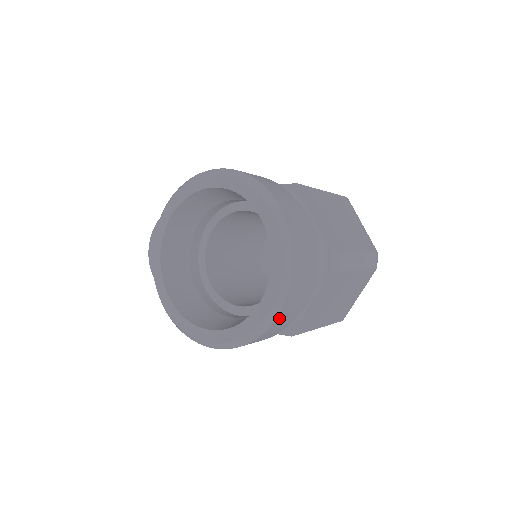
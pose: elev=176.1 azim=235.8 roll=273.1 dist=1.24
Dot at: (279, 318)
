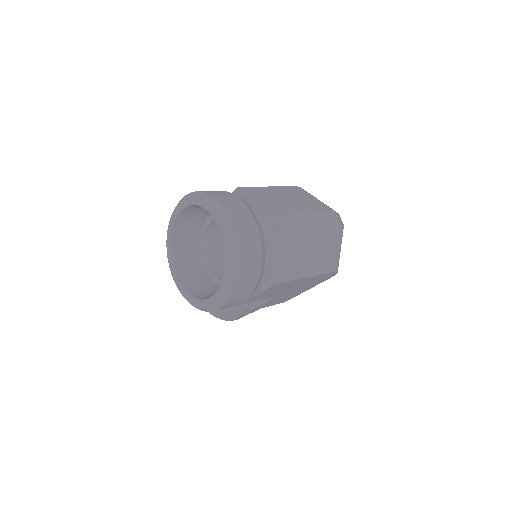
Dot at: (241, 264)
